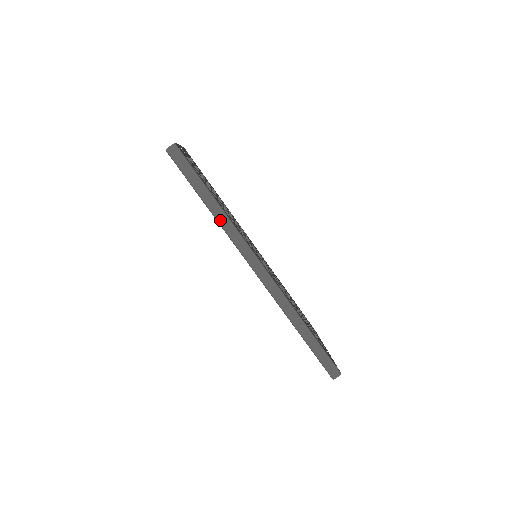
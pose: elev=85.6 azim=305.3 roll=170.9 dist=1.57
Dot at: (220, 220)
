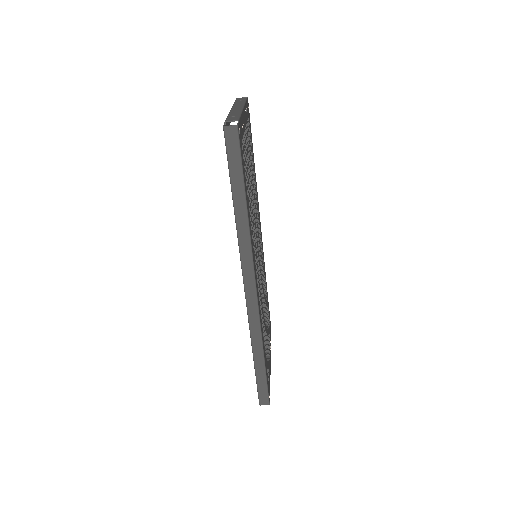
Dot at: (239, 226)
